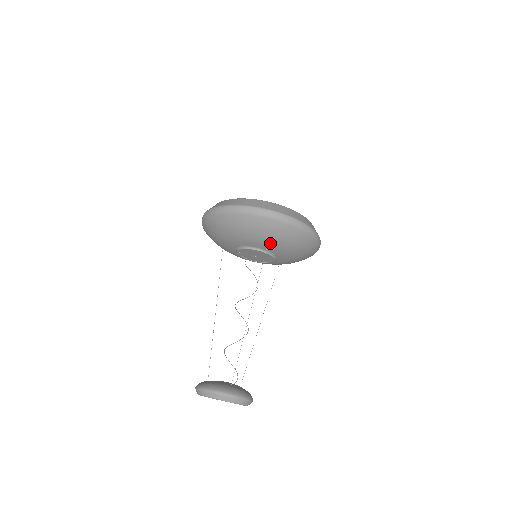
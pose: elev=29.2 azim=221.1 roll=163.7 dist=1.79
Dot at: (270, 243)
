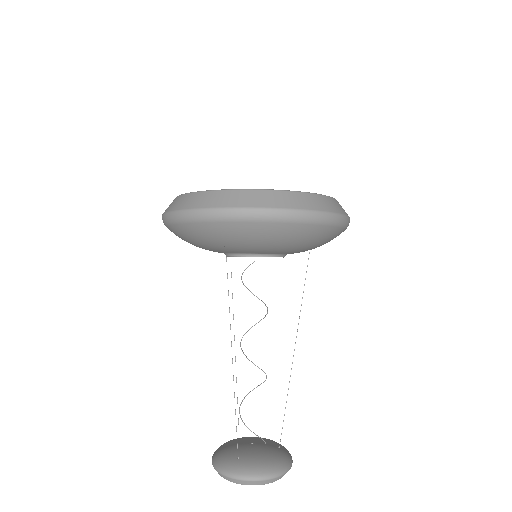
Dot at: (230, 248)
